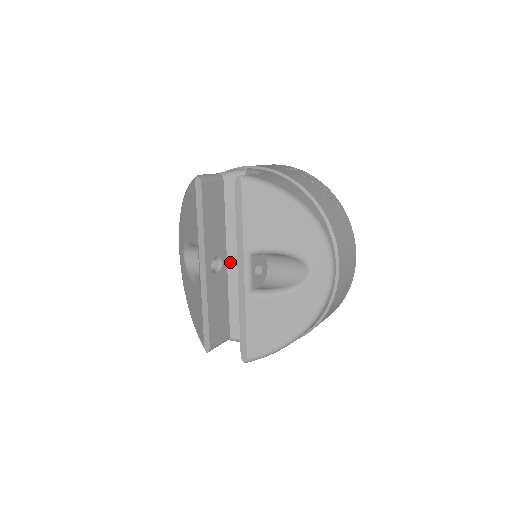
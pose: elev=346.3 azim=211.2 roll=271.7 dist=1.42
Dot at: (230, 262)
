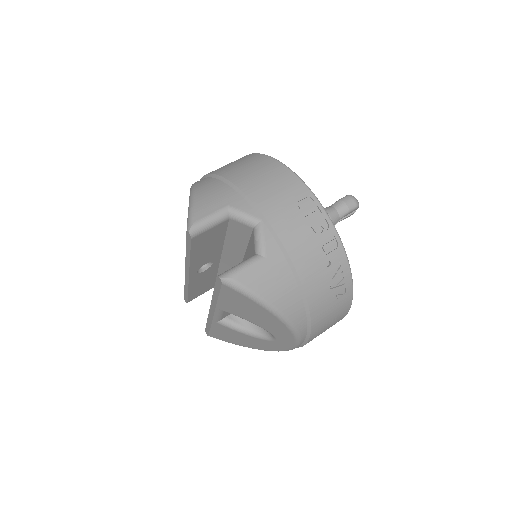
Dot at: (223, 261)
